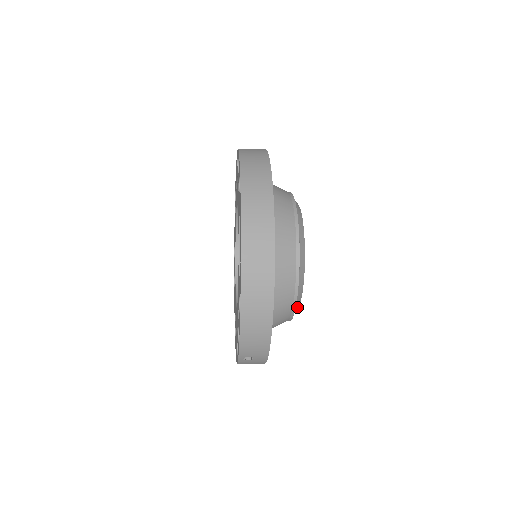
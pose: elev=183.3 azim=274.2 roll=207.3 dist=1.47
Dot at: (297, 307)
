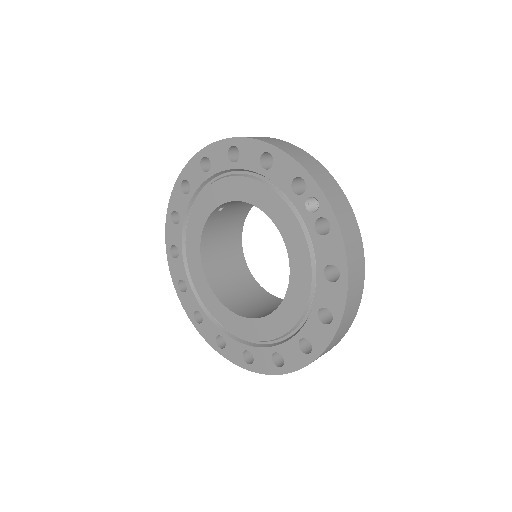
Dot at: occluded
